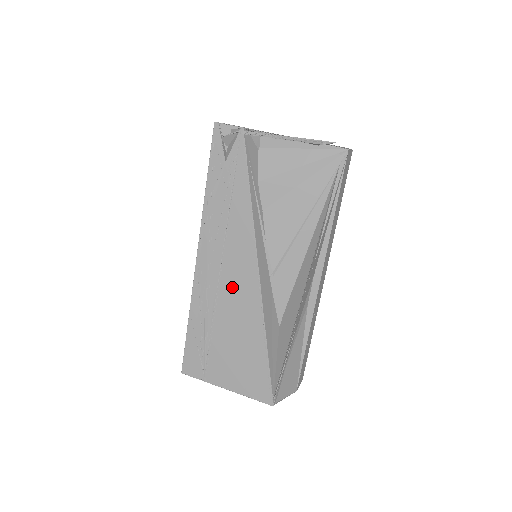
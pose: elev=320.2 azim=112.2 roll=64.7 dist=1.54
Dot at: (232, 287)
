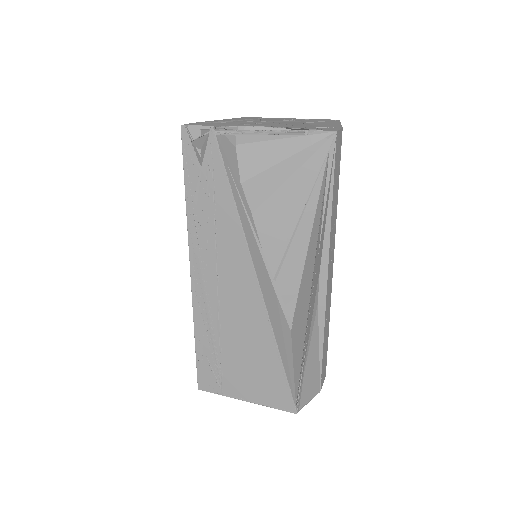
Dot at: (233, 300)
